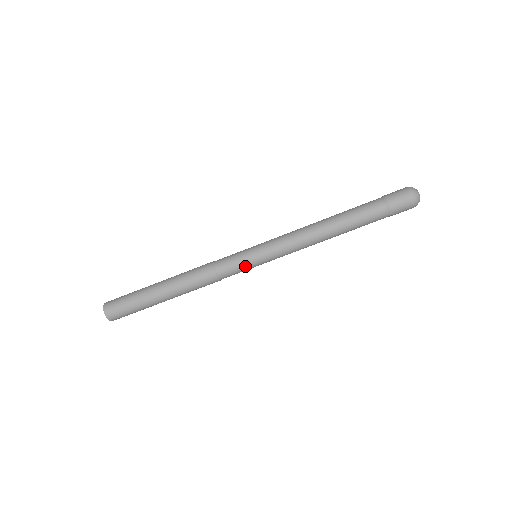
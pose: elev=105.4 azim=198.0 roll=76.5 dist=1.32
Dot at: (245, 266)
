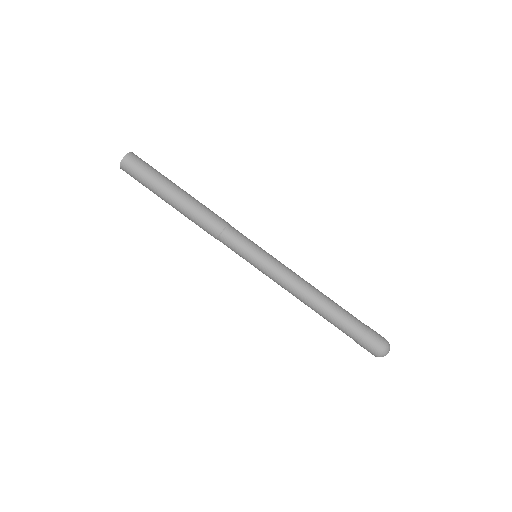
Dot at: (241, 255)
